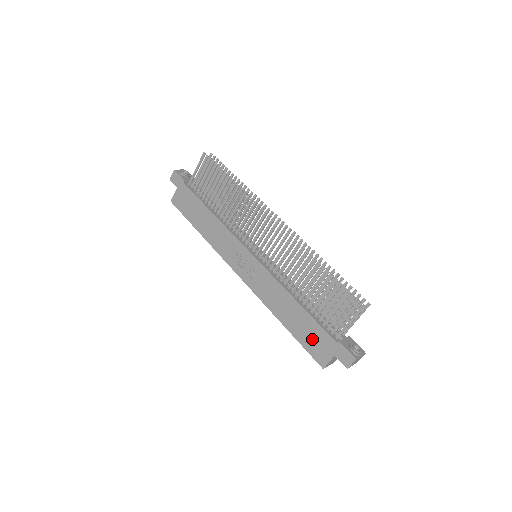
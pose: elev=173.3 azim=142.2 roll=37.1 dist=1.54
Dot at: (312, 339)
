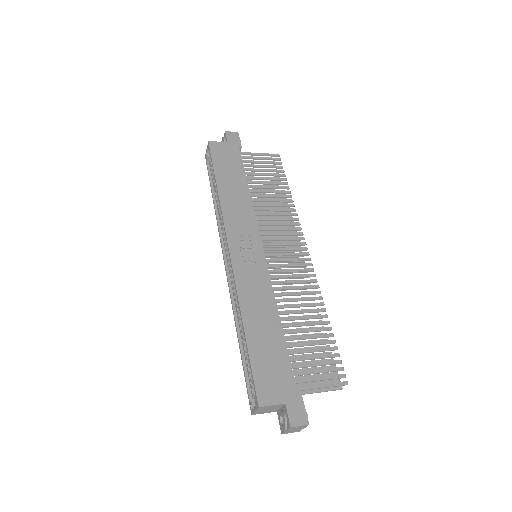
Dot at: (270, 368)
